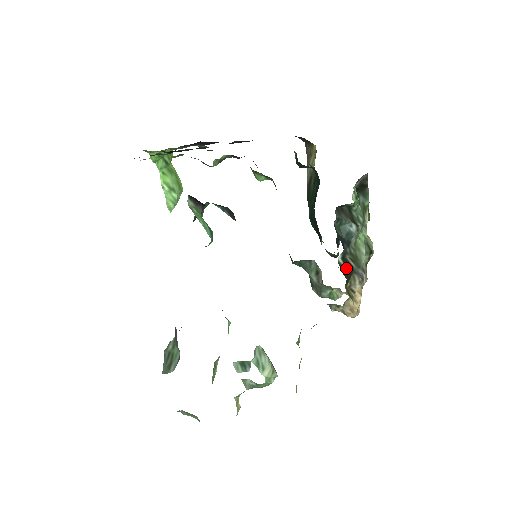
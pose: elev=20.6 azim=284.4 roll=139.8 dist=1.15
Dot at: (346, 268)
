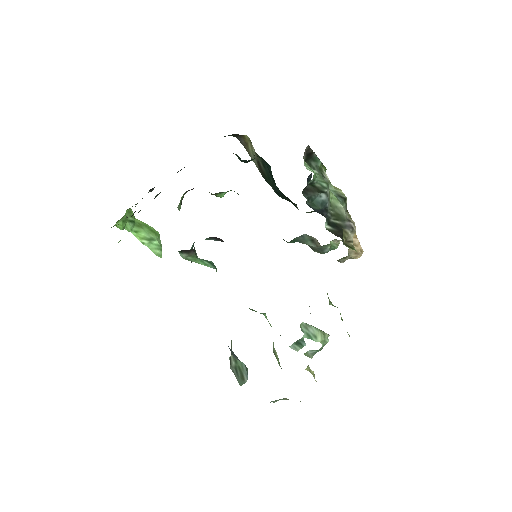
Dot at: (335, 229)
